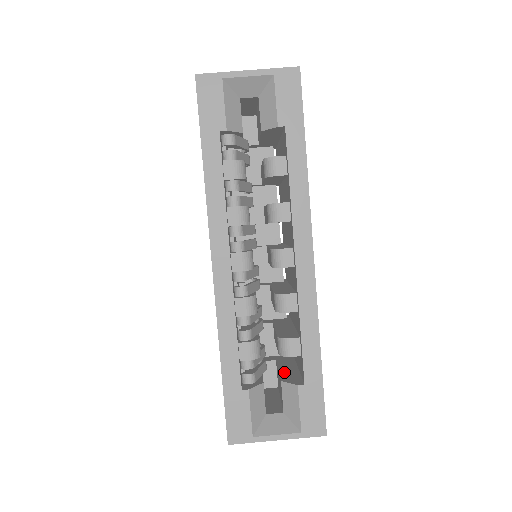
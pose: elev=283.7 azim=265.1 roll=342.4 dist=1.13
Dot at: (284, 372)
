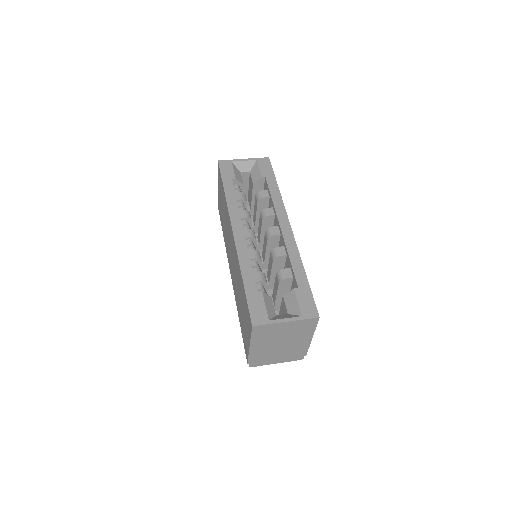
Dot at: occluded
